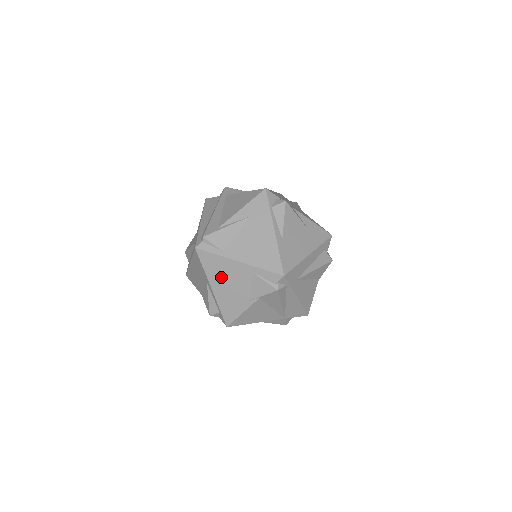
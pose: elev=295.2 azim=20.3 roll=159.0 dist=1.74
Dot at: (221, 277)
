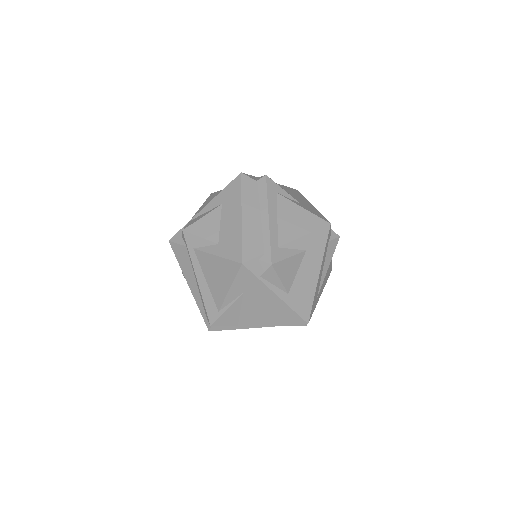
Dot at: occluded
